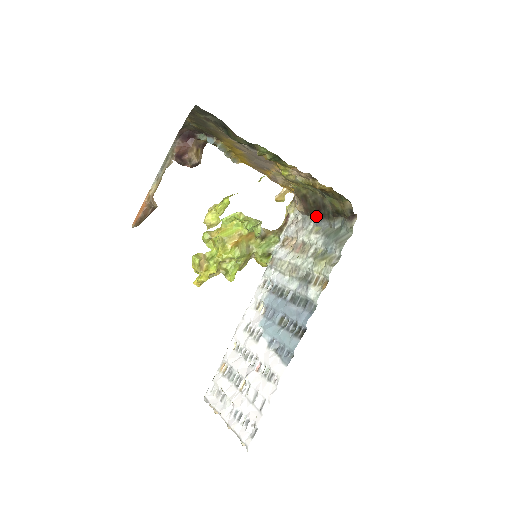
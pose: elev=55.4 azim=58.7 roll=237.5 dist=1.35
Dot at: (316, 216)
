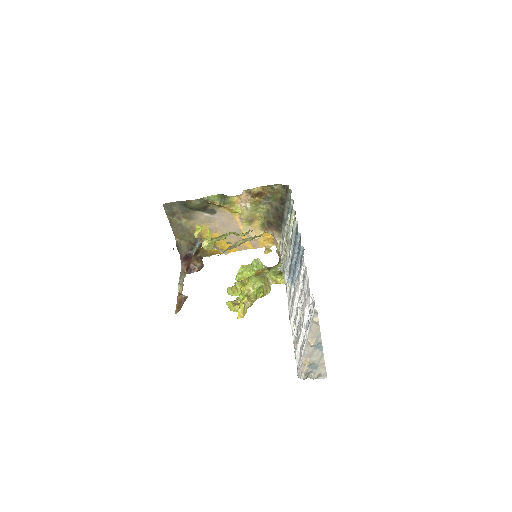
Dot at: (282, 223)
